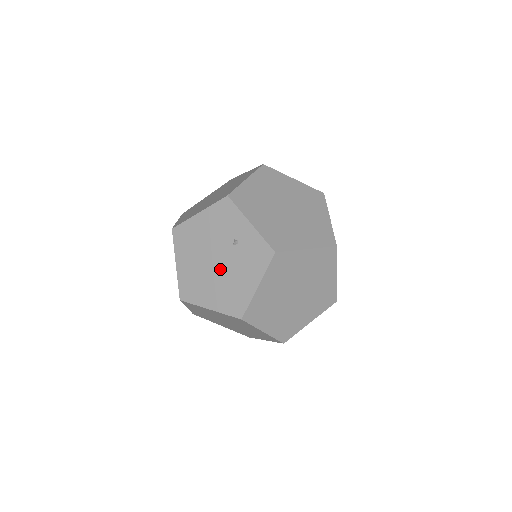
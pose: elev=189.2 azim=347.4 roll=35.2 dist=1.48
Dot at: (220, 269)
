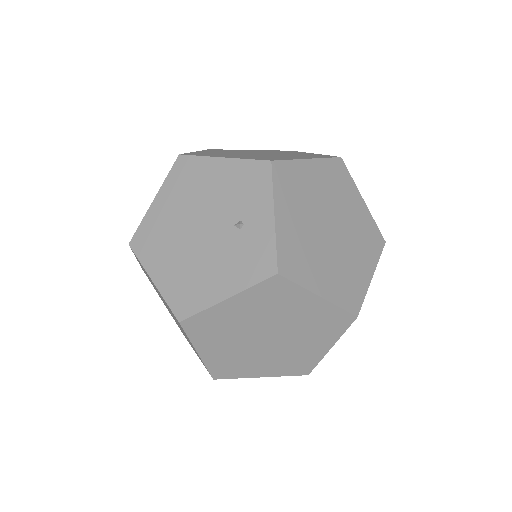
Dot at: (198, 243)
